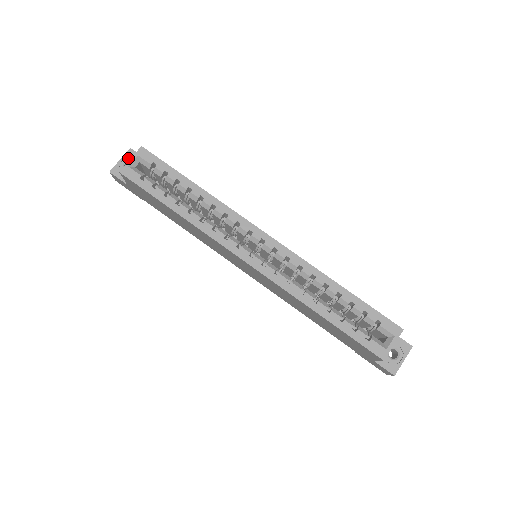
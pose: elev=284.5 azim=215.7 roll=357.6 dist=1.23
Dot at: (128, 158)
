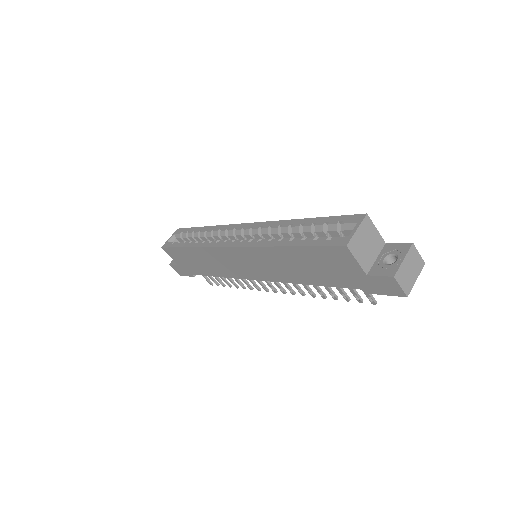
Dot at: occluded
